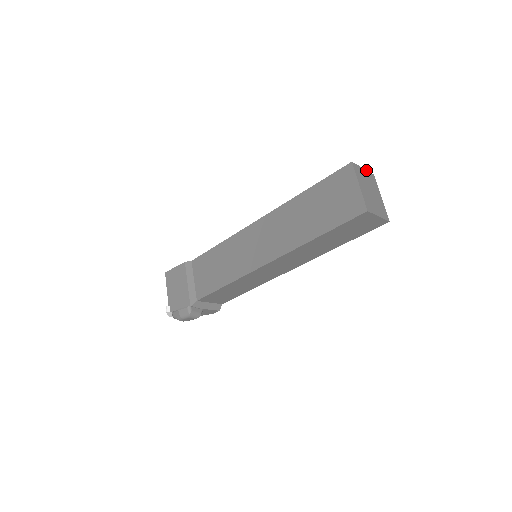
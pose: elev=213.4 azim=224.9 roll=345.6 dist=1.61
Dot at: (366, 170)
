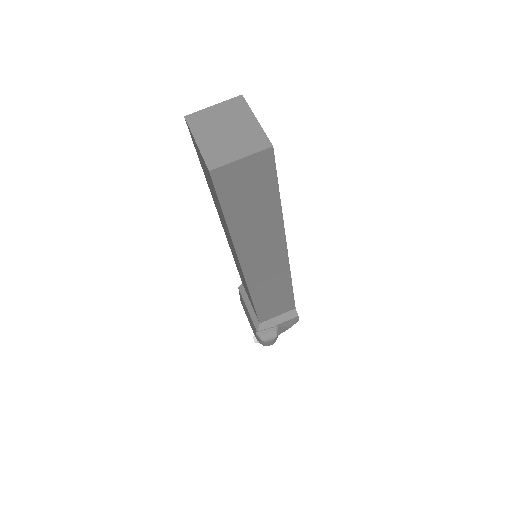
Dot at: (221, 102)
